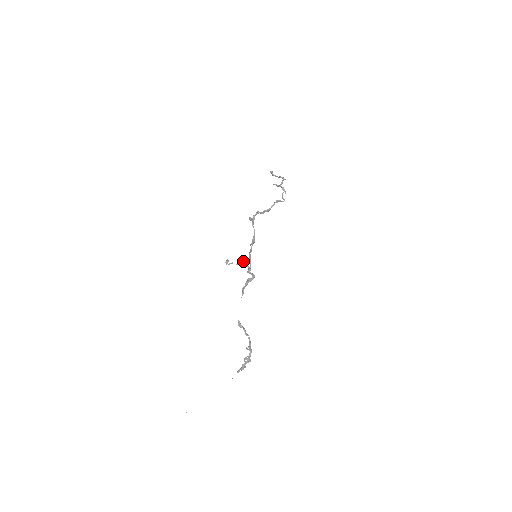
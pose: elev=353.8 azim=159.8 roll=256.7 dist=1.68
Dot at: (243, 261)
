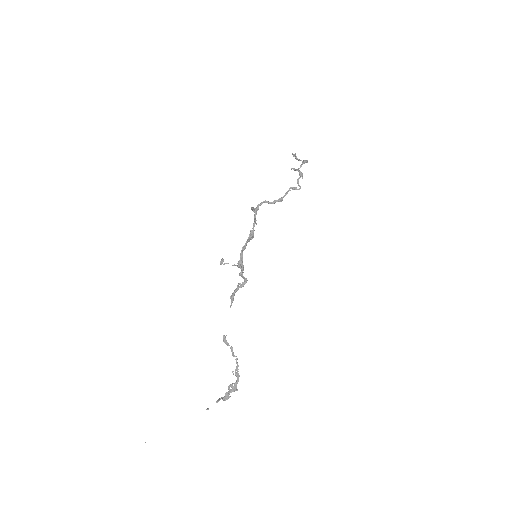
Dot at: (238, 261)
